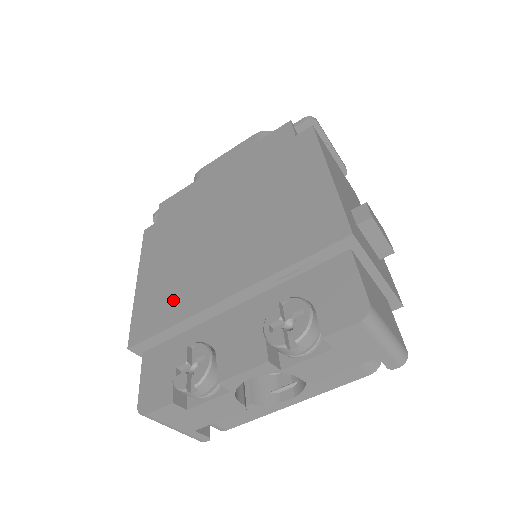
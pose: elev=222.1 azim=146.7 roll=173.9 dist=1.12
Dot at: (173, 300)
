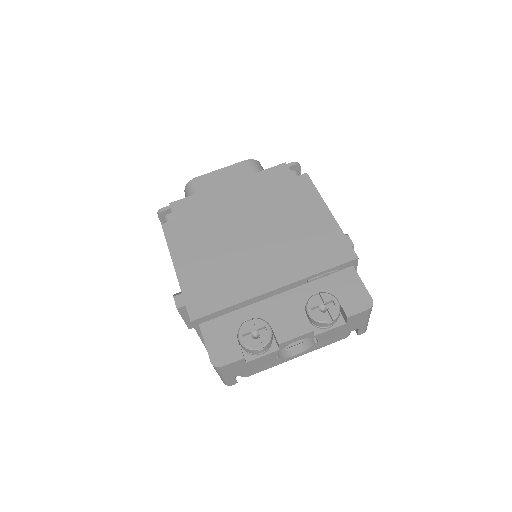
Dot at: (224, 287)
